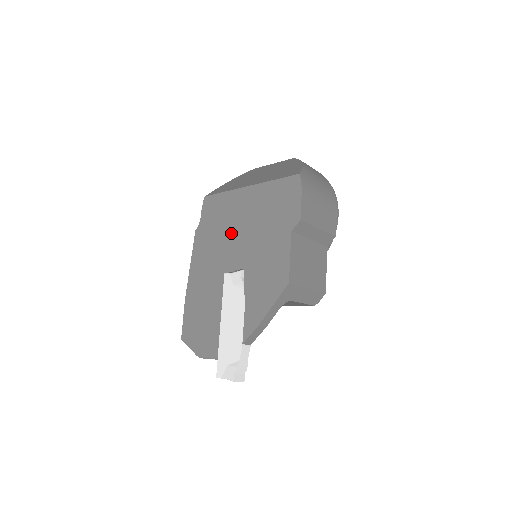
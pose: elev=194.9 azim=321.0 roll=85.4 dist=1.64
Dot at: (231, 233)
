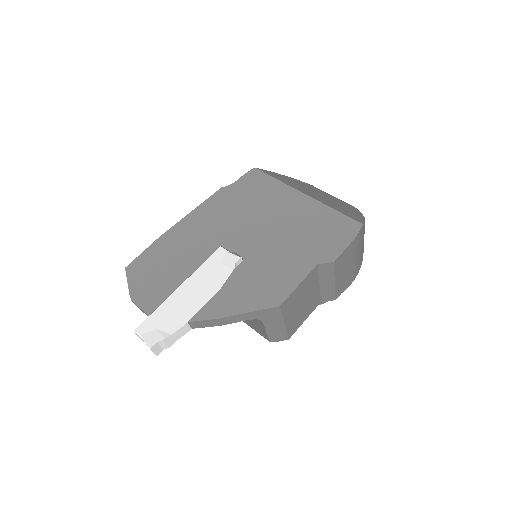
Dot at: (256, 218)
